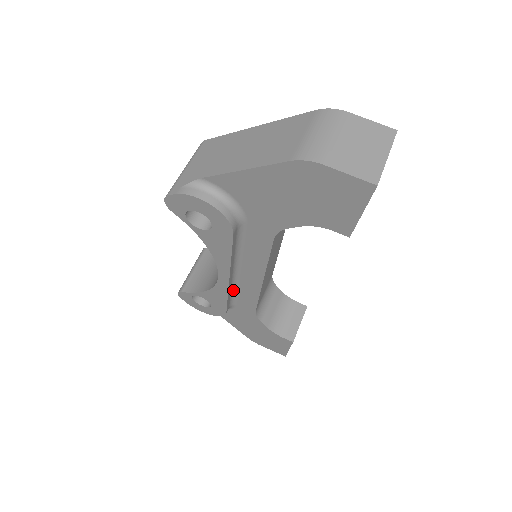
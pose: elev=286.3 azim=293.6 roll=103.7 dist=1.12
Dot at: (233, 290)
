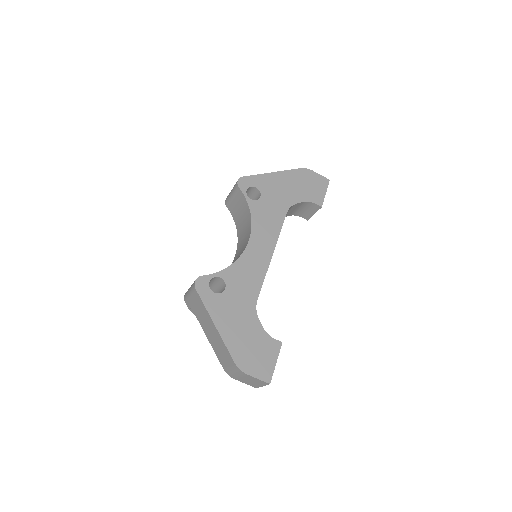
Dot at: occluded
